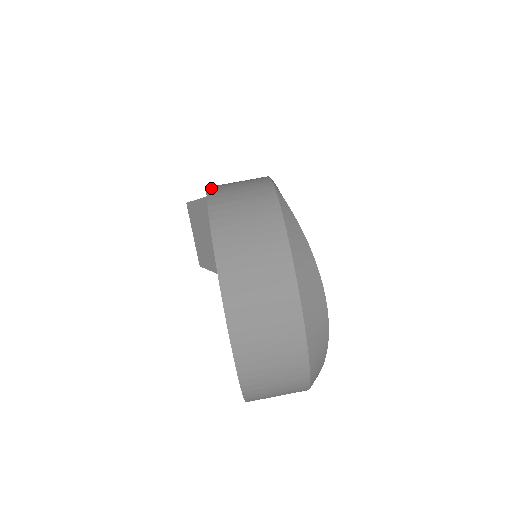
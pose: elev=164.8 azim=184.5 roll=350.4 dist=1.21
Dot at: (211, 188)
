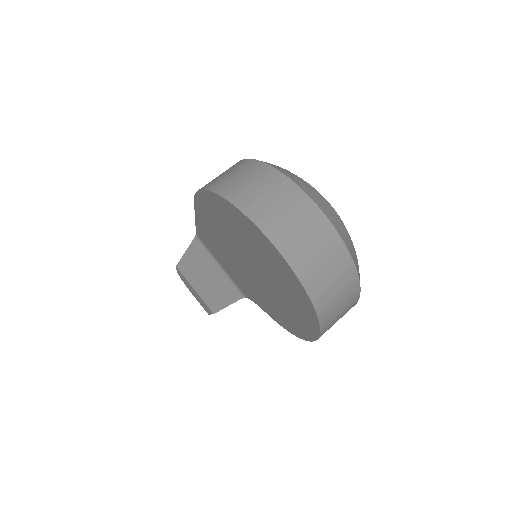
Dot at: occluded
